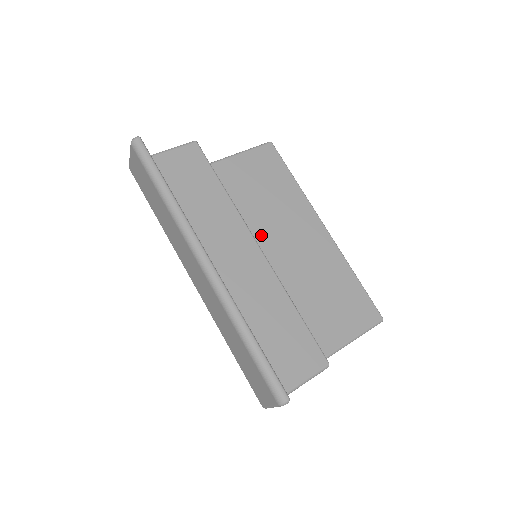
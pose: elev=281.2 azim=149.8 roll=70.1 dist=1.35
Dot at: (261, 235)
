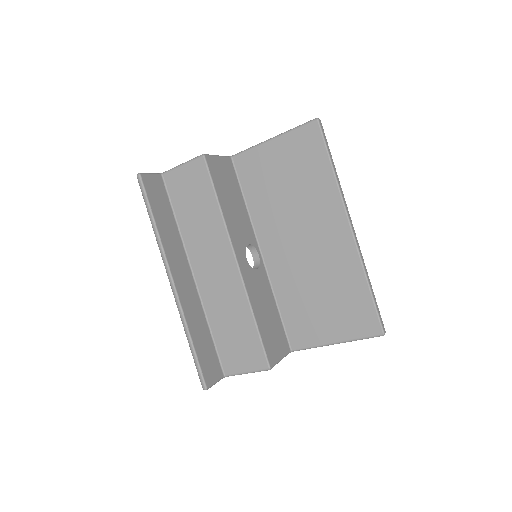
Dot at: (282, 227)
